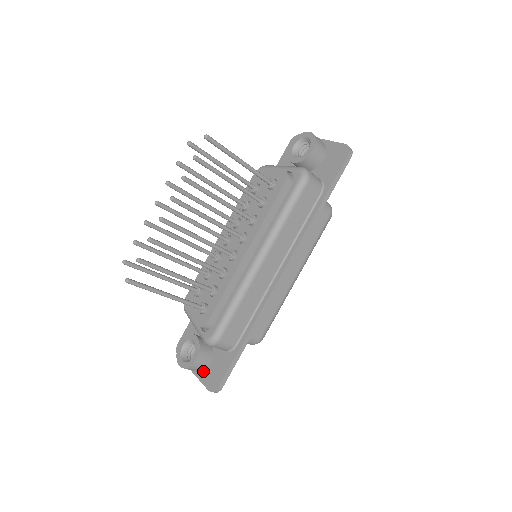
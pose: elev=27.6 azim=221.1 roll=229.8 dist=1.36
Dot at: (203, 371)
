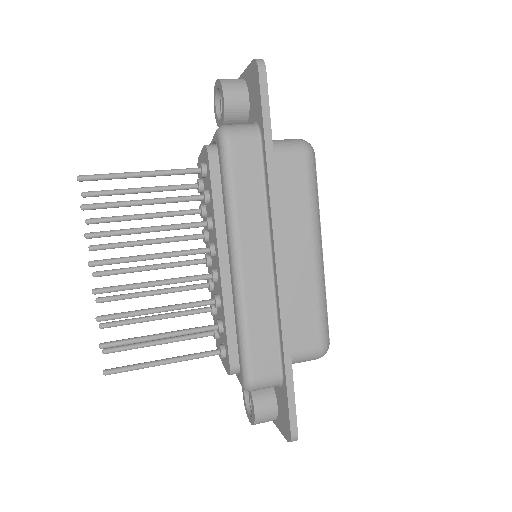
Dot at: (277, 418)
